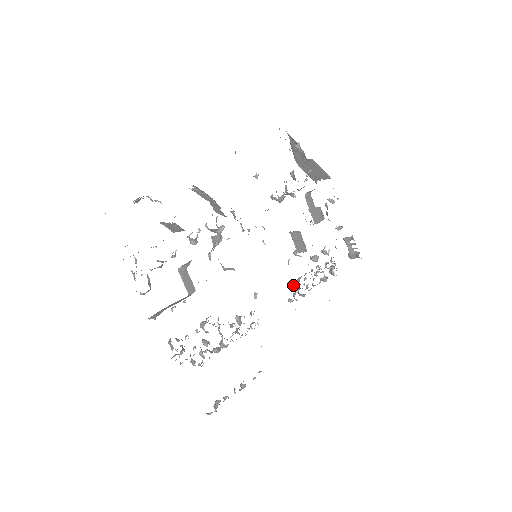
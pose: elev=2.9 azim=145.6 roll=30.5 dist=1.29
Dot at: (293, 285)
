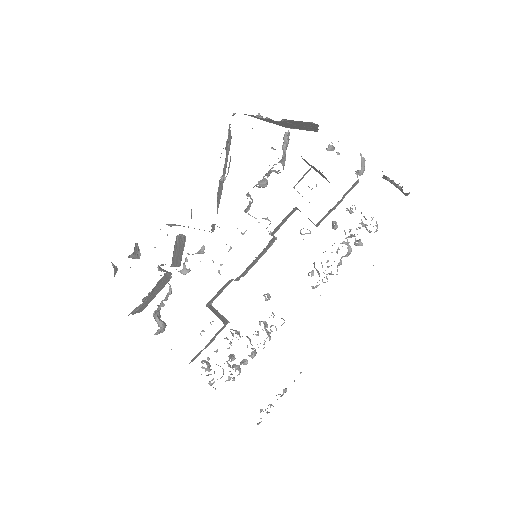
Dot at: (314, 267)
